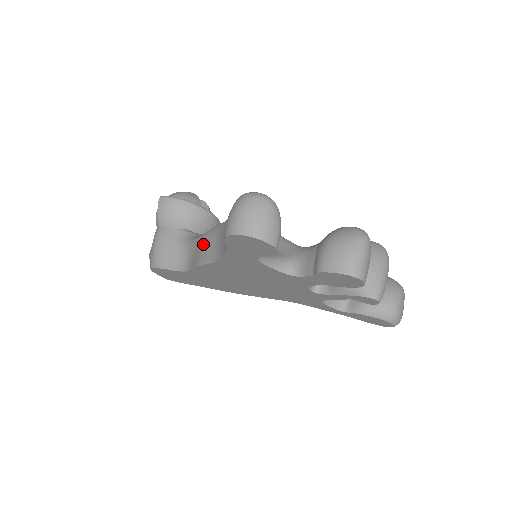
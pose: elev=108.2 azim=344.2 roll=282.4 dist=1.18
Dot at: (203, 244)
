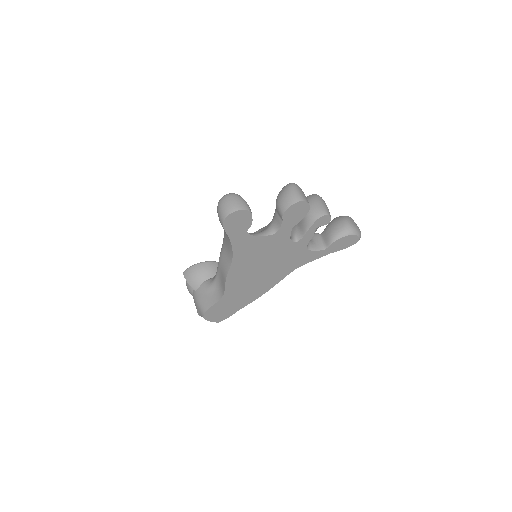
Dot at: (221, 265)
